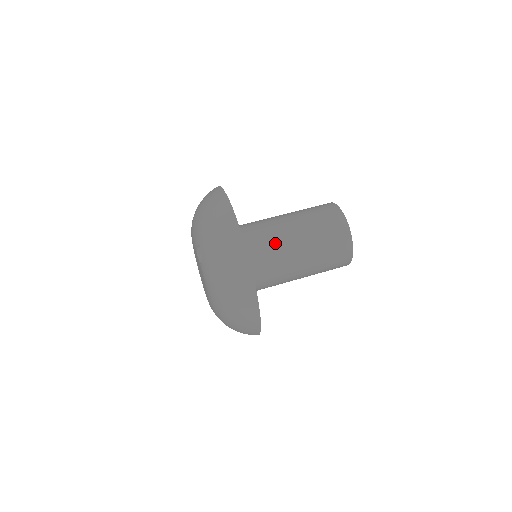
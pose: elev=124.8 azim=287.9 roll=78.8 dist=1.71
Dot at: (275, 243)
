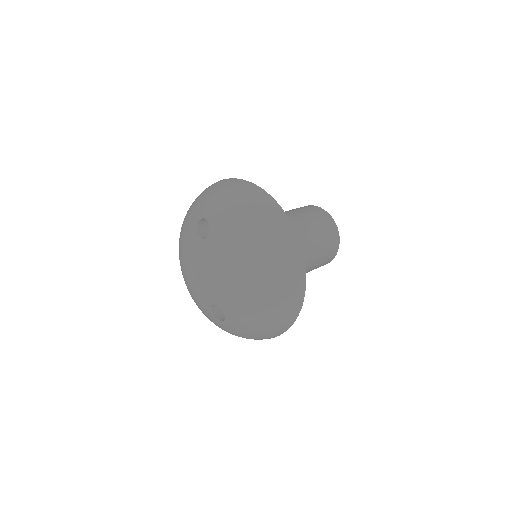
Dot at: occluded
